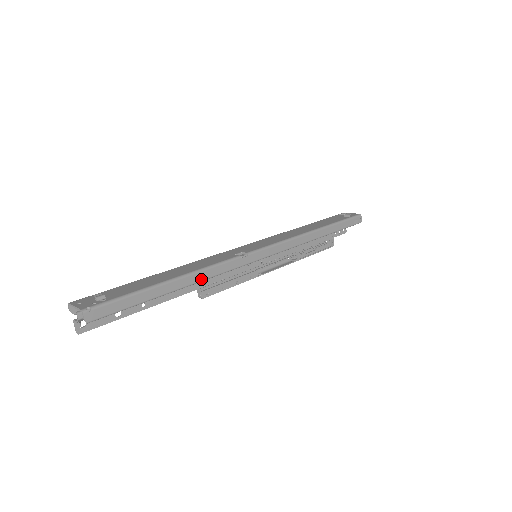
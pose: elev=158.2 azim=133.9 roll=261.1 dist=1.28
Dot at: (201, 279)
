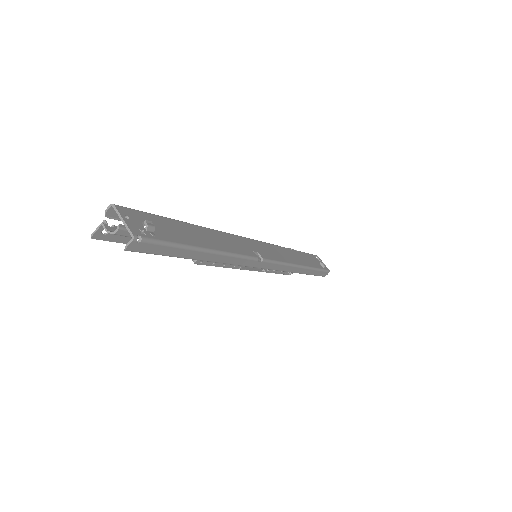
Dot at: (223, 261)
